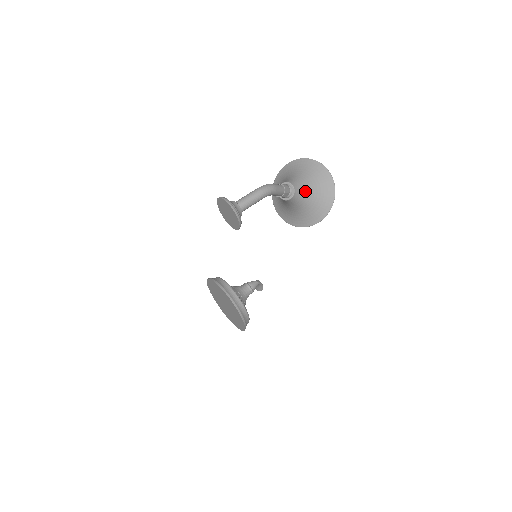
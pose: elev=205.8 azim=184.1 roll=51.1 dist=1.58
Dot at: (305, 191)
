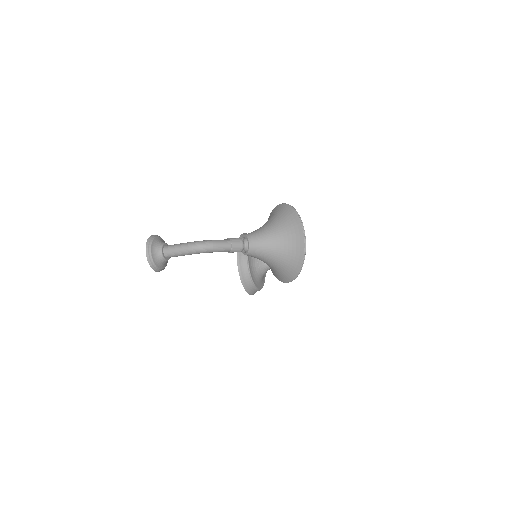
Dot at: (266, 253)
